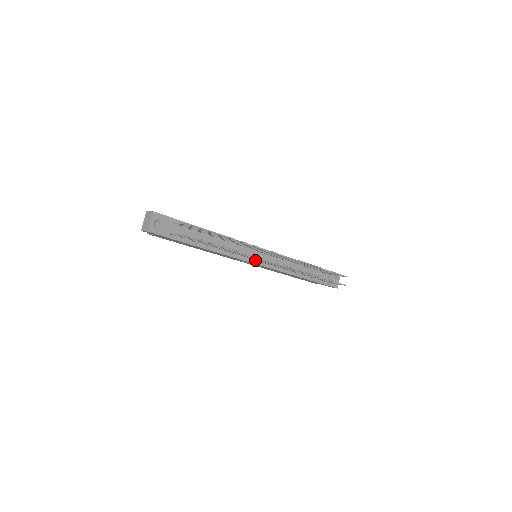
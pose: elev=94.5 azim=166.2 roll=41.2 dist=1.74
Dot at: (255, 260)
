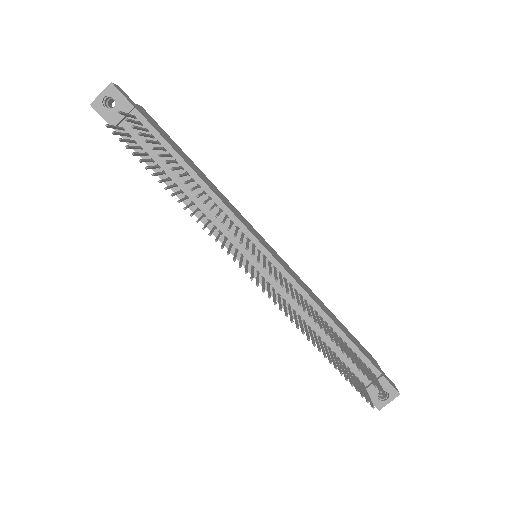
Dot at: (243, 257)
